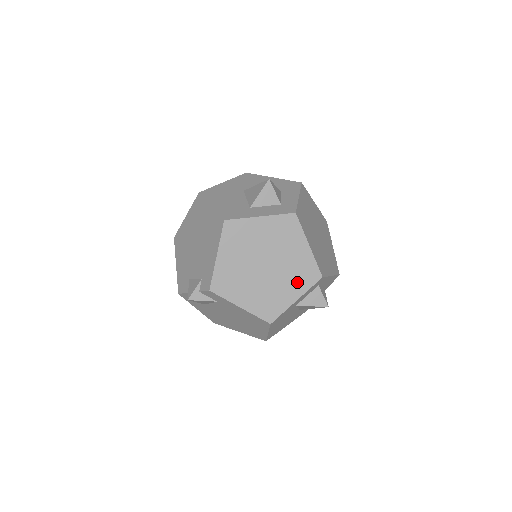
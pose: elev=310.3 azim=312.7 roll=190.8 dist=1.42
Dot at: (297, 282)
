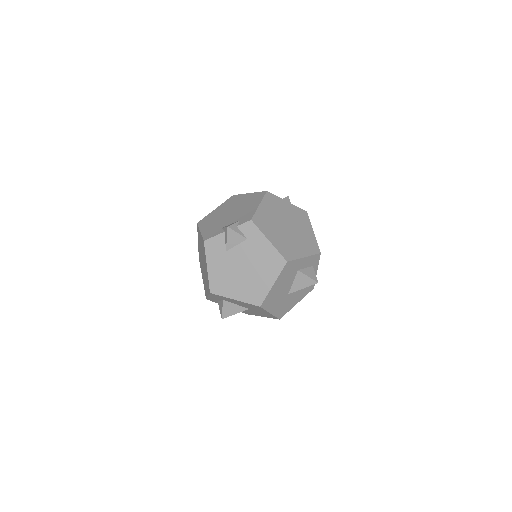
Dot at: (306, 247)
